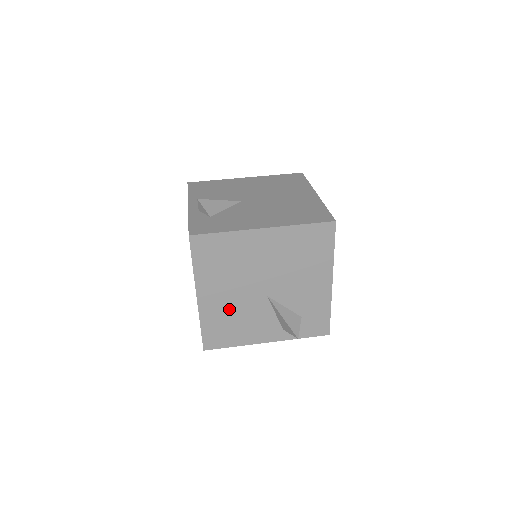
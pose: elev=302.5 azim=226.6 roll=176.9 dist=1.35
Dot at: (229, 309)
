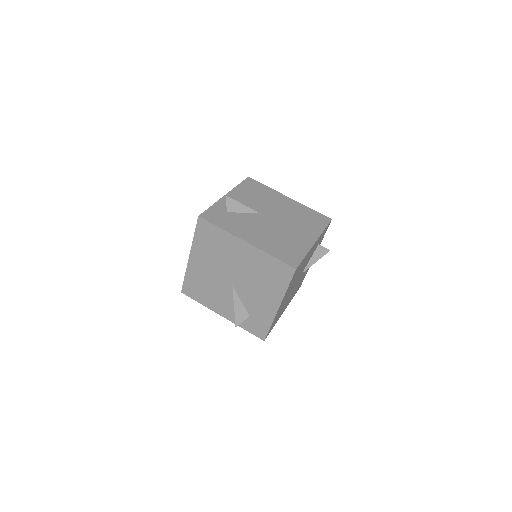
Dot at: (206, 278)
